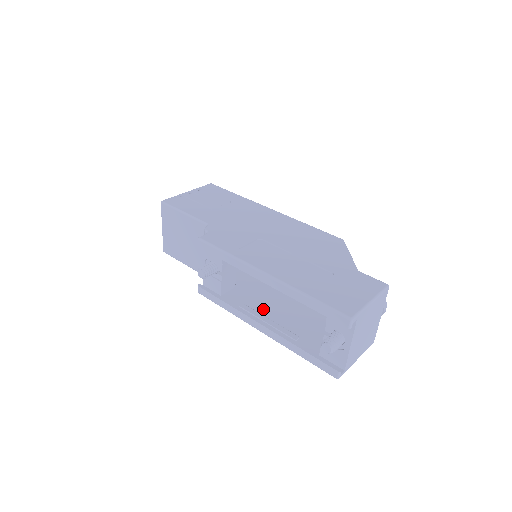
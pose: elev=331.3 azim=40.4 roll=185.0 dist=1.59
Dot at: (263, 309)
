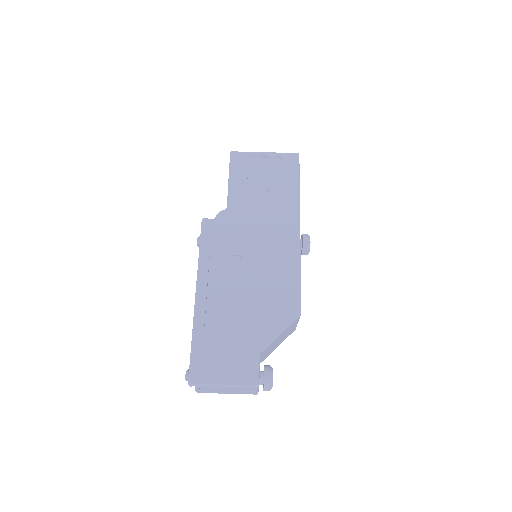
Dot at: occluded
